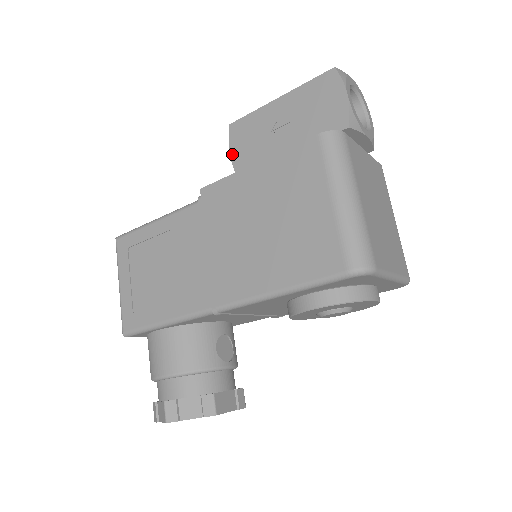
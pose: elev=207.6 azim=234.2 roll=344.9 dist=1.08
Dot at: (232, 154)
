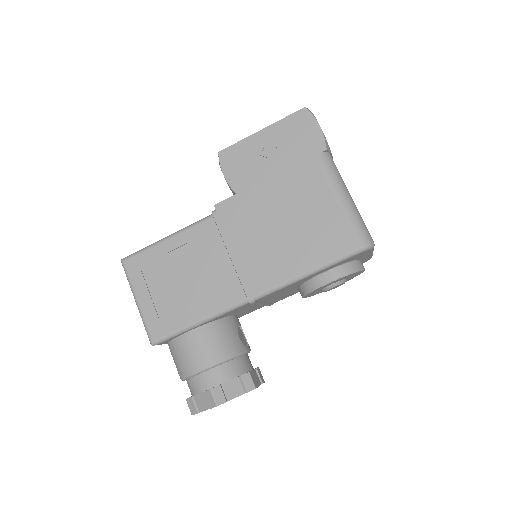
Dot at: (226, 176)
